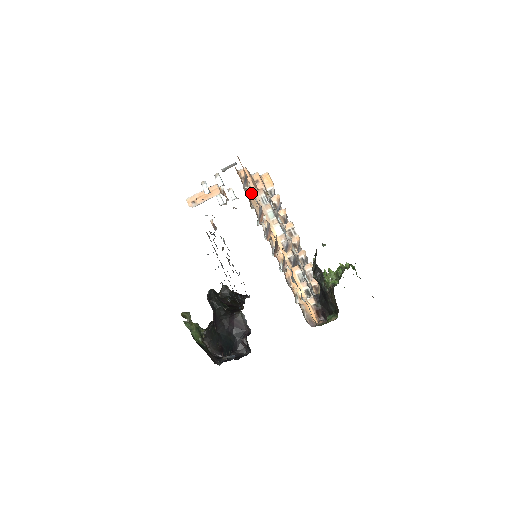
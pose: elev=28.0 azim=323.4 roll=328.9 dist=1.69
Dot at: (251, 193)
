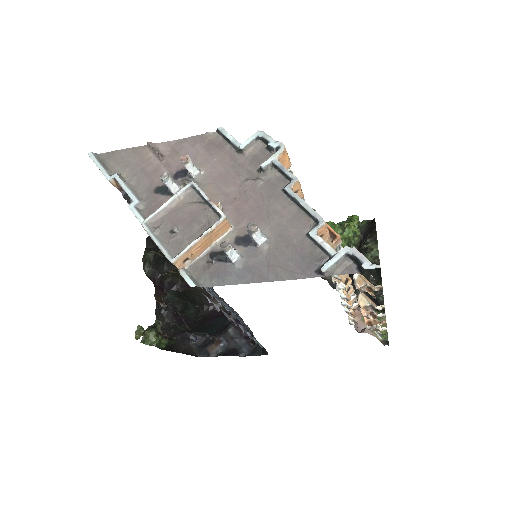
Dot at: occluded
